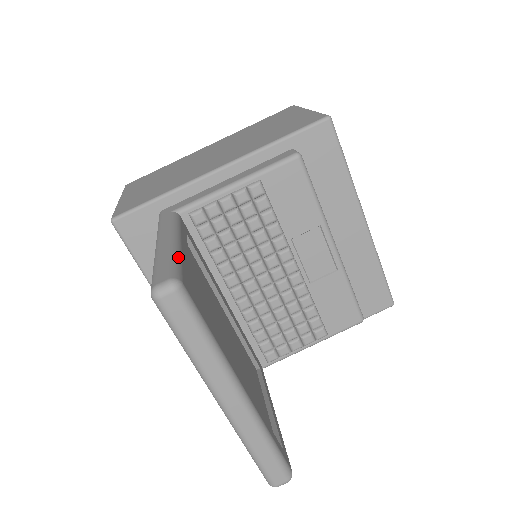
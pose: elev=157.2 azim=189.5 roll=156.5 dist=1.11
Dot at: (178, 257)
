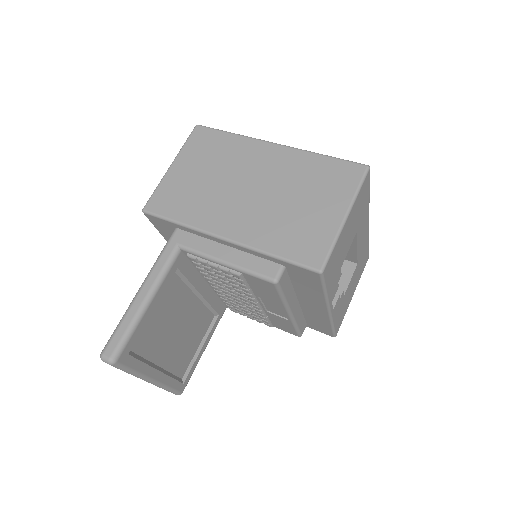
Dot at: (133, 329)
